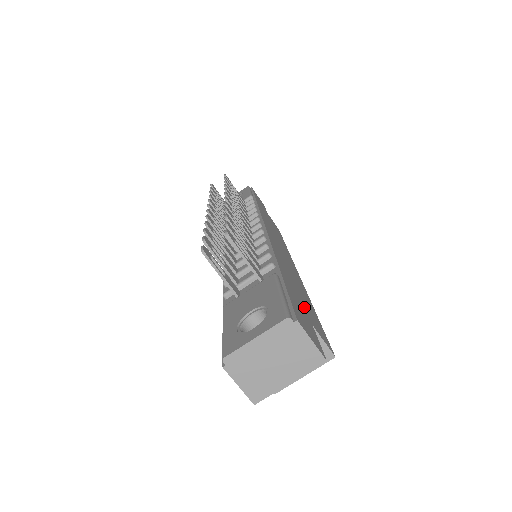
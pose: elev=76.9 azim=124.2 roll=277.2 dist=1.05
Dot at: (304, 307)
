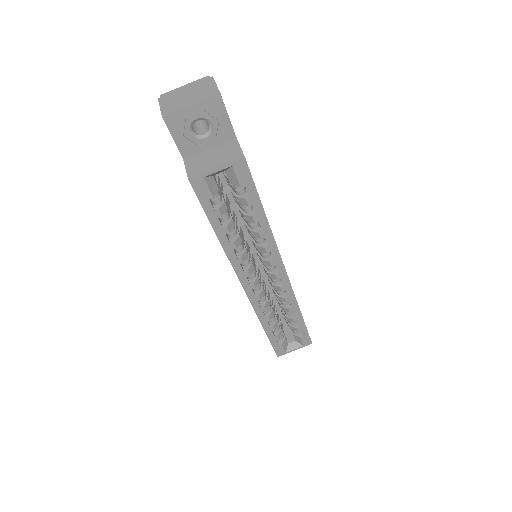
Dot at: occluded
